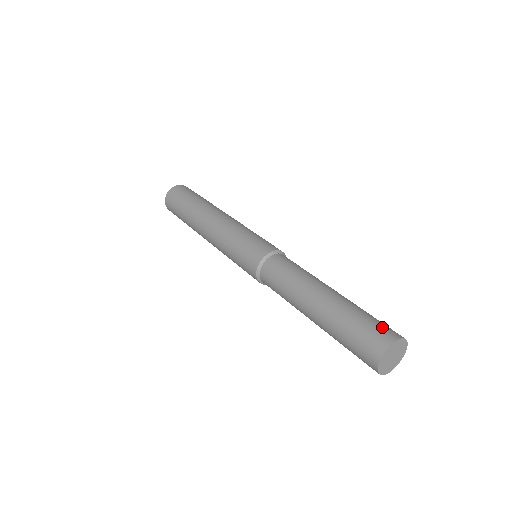
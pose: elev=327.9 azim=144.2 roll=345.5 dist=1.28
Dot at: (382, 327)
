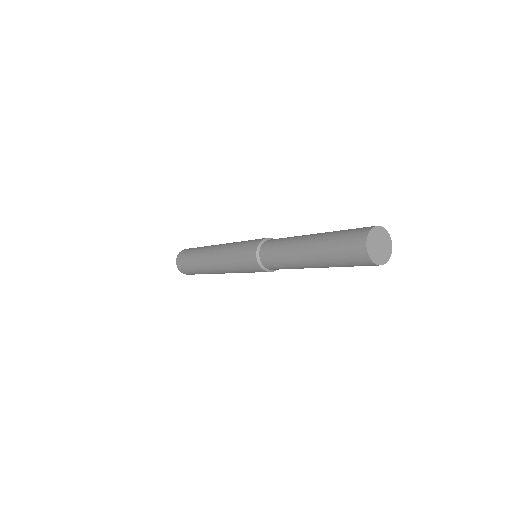
Dot at: occluded
